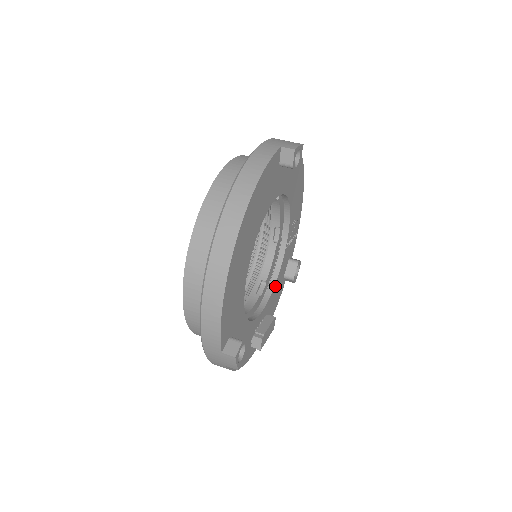
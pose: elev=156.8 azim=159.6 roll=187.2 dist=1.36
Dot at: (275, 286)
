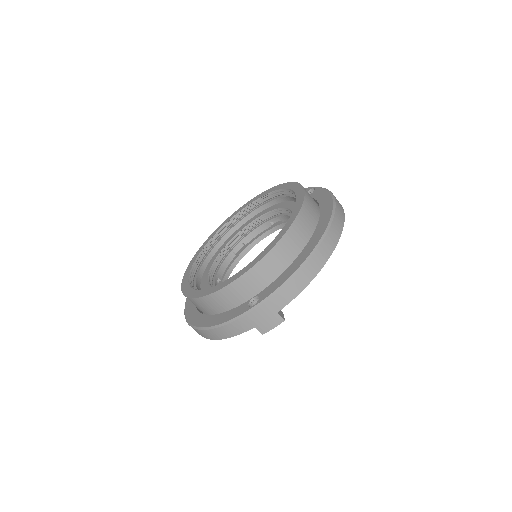
Dot at: occluded
